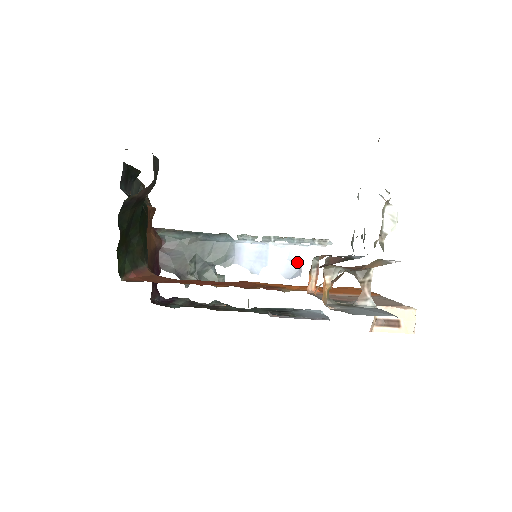
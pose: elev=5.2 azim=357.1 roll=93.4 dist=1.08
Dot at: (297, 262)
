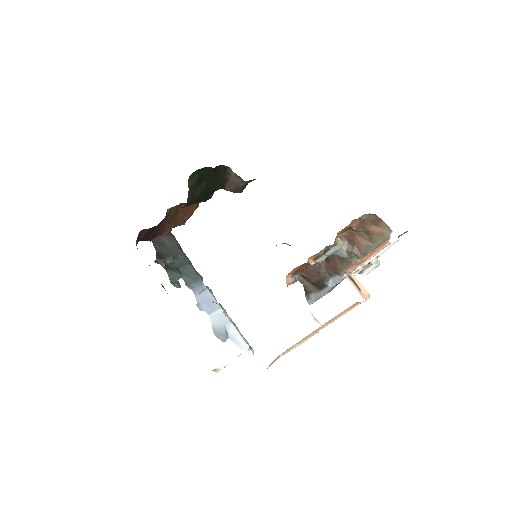
Dot at: (227, 334)
